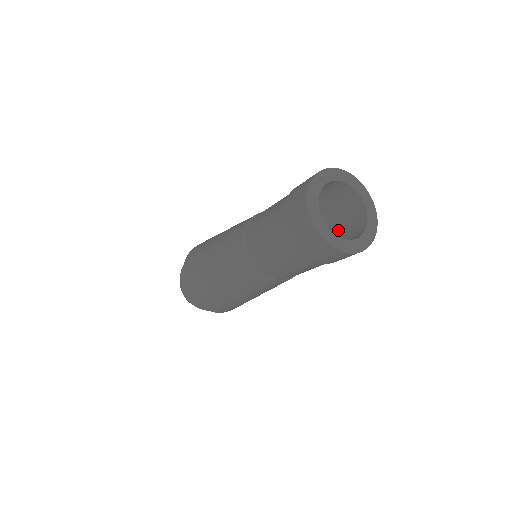
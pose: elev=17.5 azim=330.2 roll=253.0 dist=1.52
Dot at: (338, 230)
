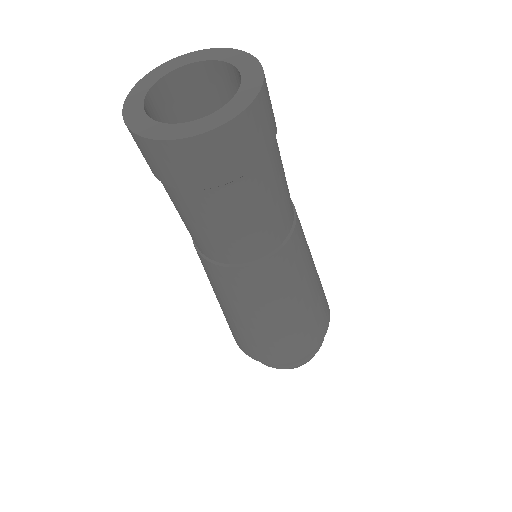
Dot at: occluded
